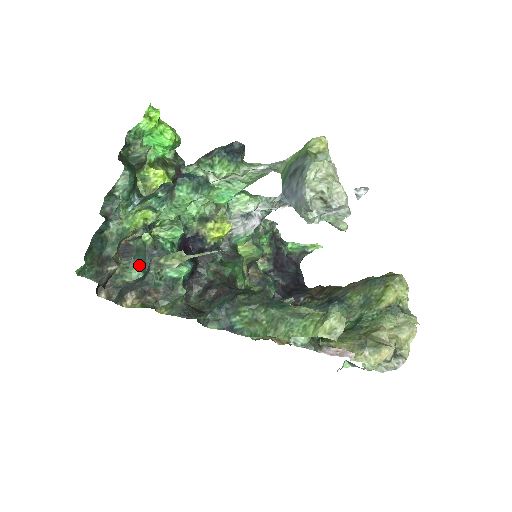
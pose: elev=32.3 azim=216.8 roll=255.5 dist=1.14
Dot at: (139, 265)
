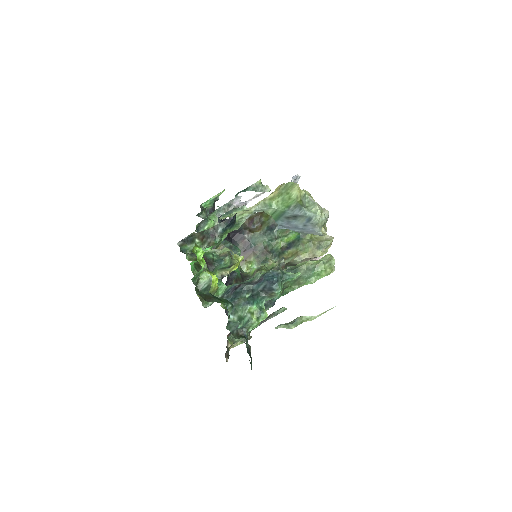
Dot at: occluded
